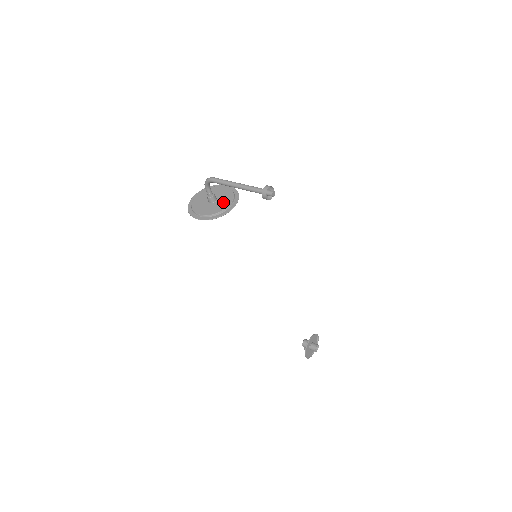
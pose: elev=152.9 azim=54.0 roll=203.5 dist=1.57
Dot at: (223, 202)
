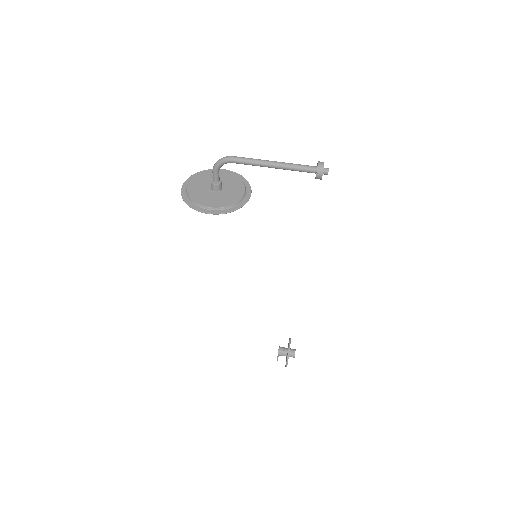
Dot at: (234, 189)
